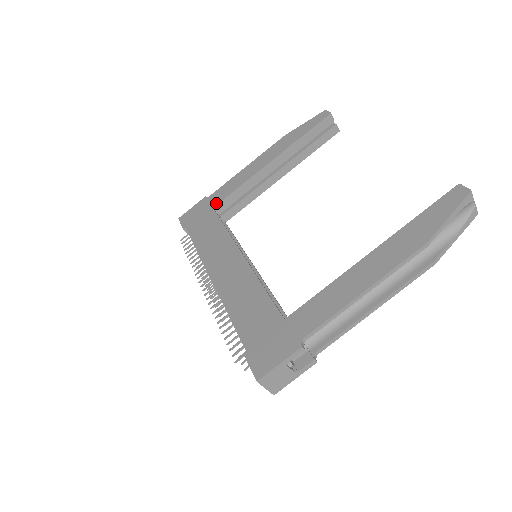
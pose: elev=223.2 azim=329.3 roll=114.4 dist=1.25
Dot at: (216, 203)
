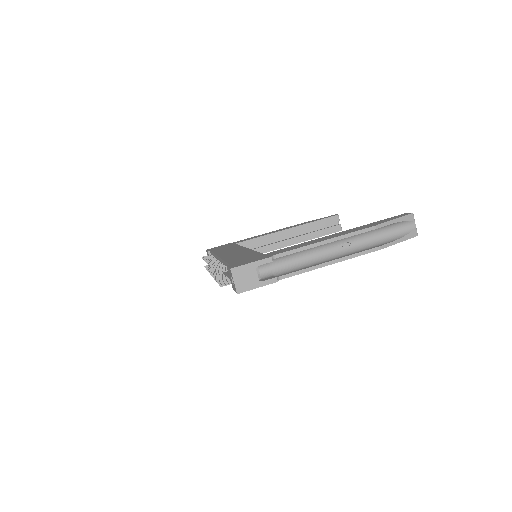
Dot at: (239, 242)
